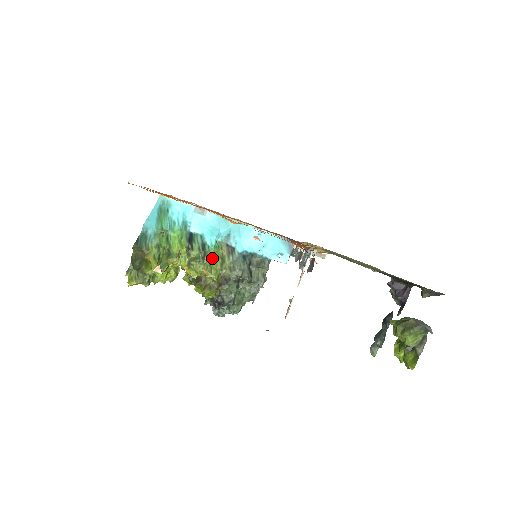
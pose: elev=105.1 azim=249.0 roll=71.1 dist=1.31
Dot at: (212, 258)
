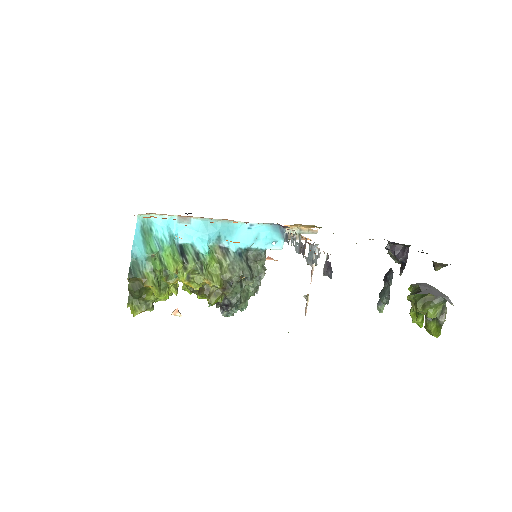
Dot at: (209, 265)
